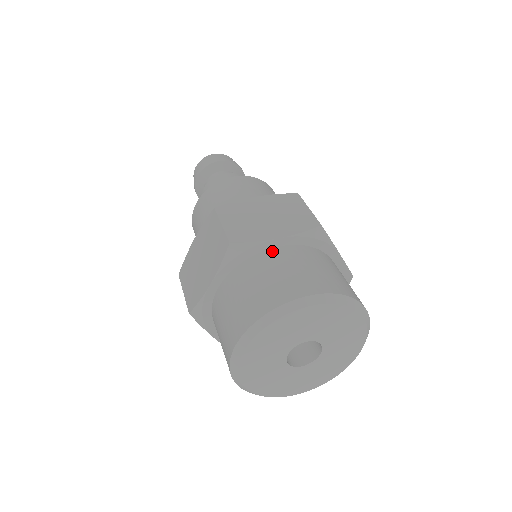
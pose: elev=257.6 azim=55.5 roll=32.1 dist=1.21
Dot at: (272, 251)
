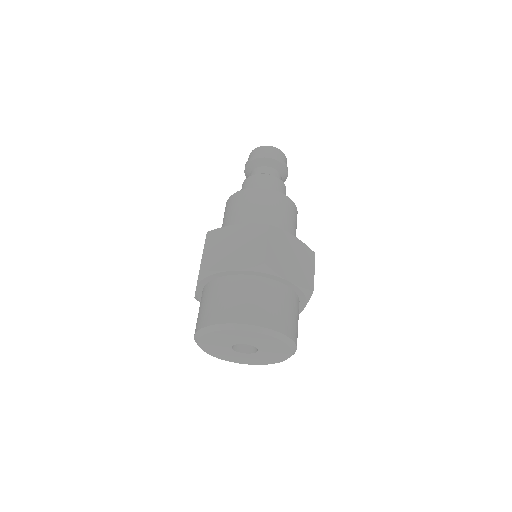
Dot at: (280, 285)
